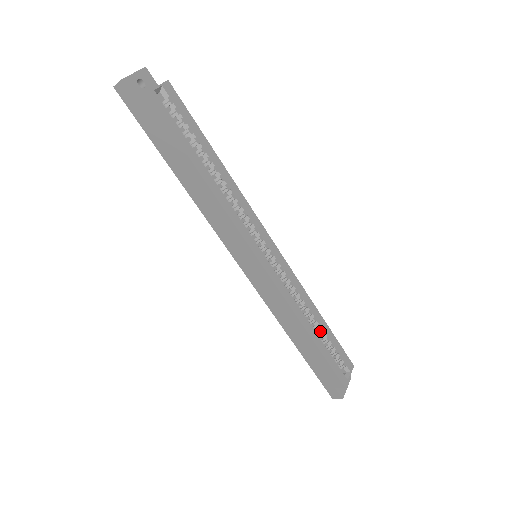
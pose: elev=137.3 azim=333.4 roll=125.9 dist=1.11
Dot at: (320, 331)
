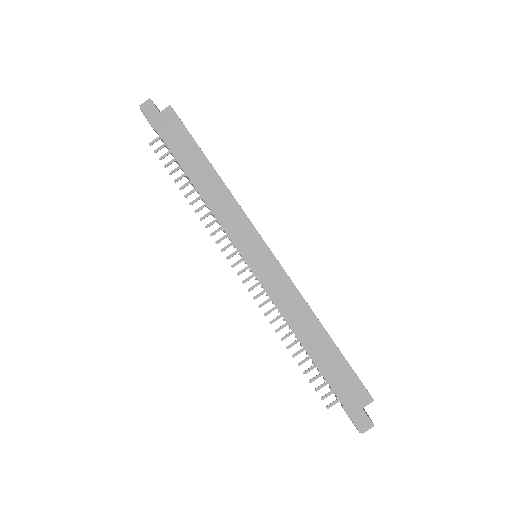
Dot at: occluded
